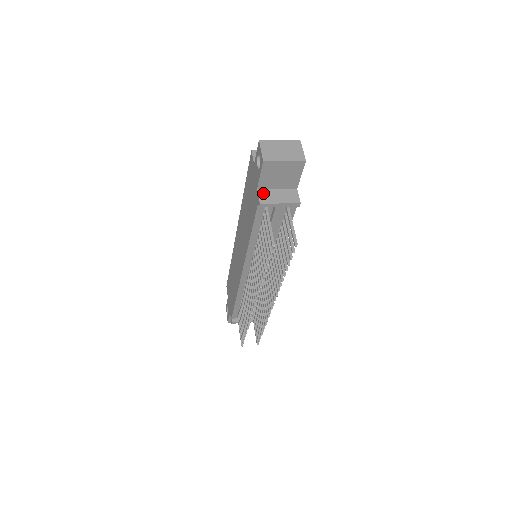
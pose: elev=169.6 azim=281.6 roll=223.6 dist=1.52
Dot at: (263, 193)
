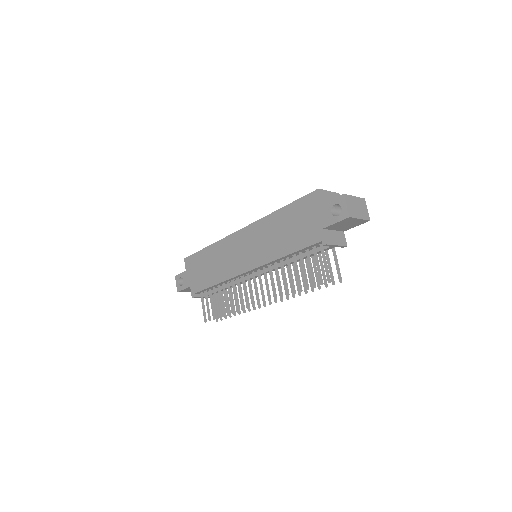
Dot at: (327, 234)
